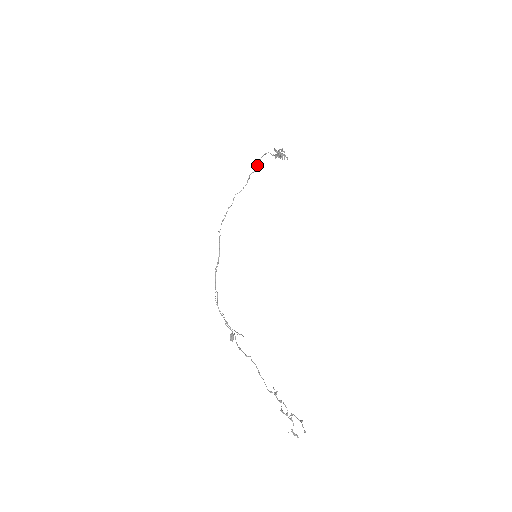
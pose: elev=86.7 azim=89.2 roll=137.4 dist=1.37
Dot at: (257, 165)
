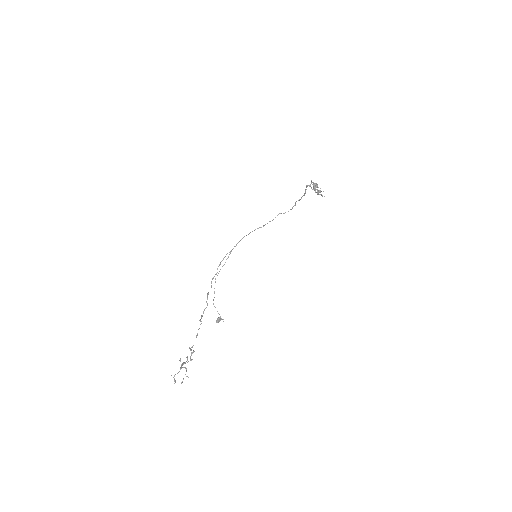
Dot at: occluded
